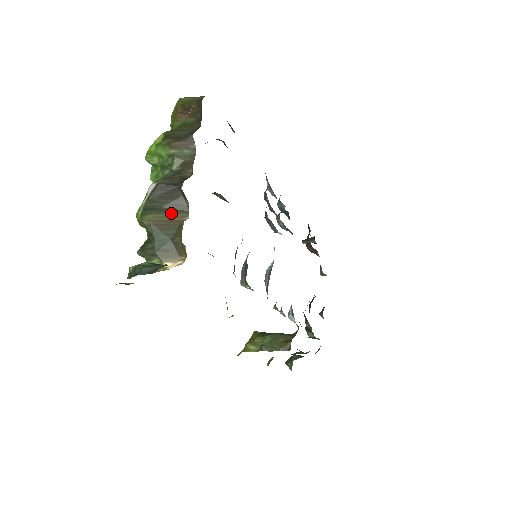
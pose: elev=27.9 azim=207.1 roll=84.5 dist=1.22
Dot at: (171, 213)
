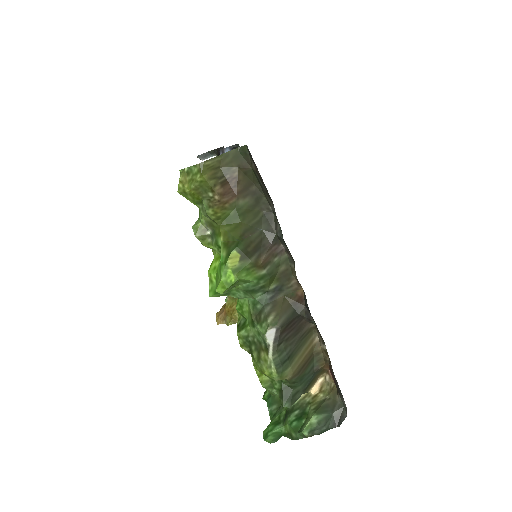
Dot at: (302, 347)
